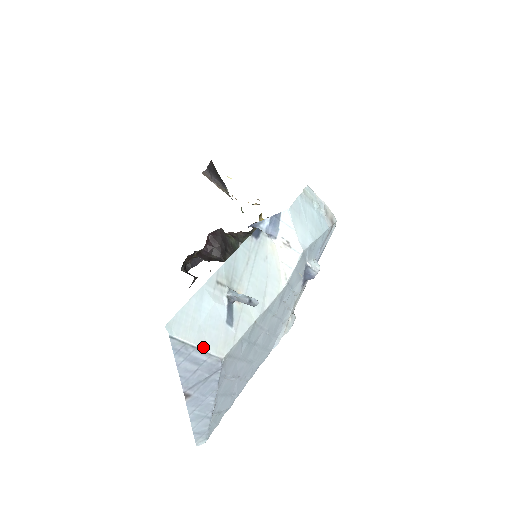
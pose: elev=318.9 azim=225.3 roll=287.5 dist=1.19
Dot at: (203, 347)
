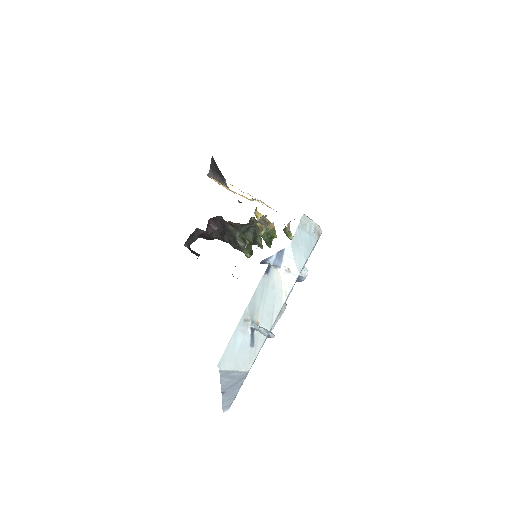
Dot at: (238, 369)
